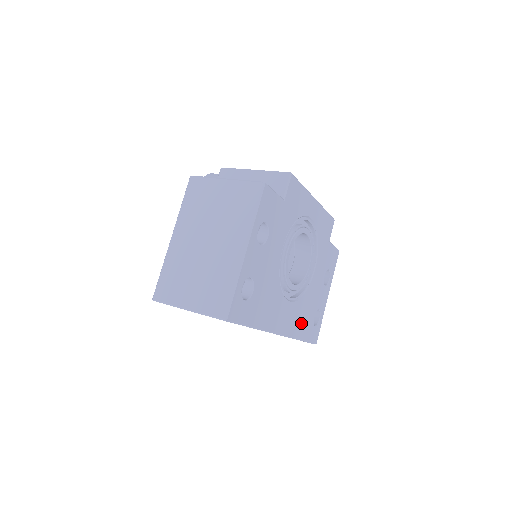
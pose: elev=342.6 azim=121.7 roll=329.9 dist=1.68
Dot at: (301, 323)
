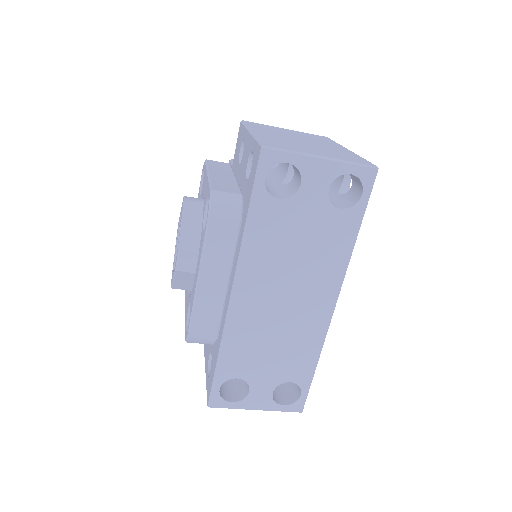
Dot at: occluded
